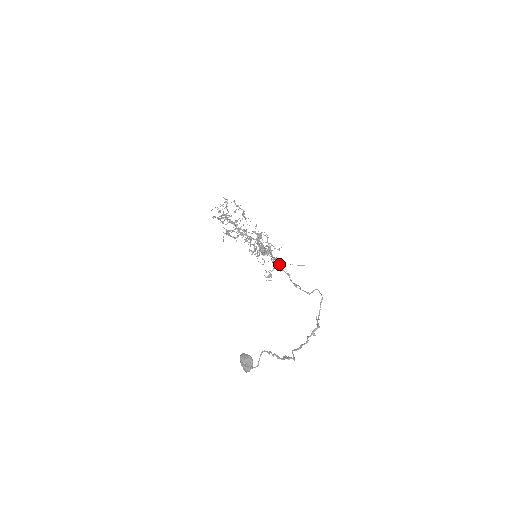
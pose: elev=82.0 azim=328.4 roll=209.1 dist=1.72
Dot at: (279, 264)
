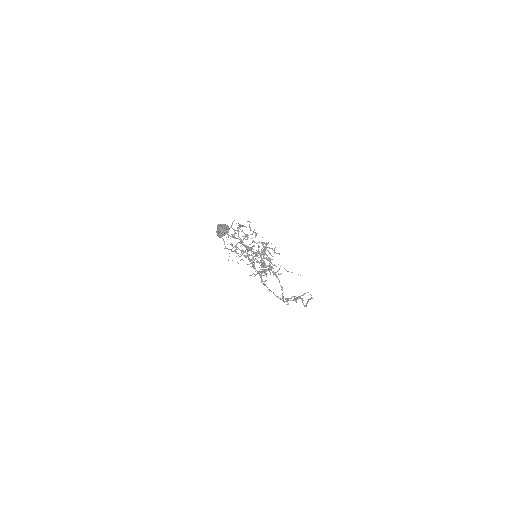
Dot at: (276, 274)
